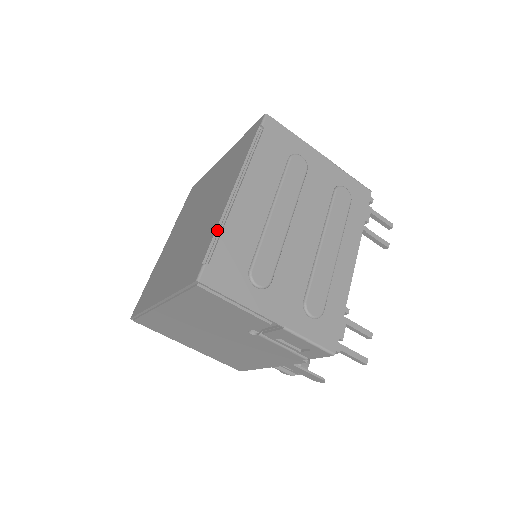
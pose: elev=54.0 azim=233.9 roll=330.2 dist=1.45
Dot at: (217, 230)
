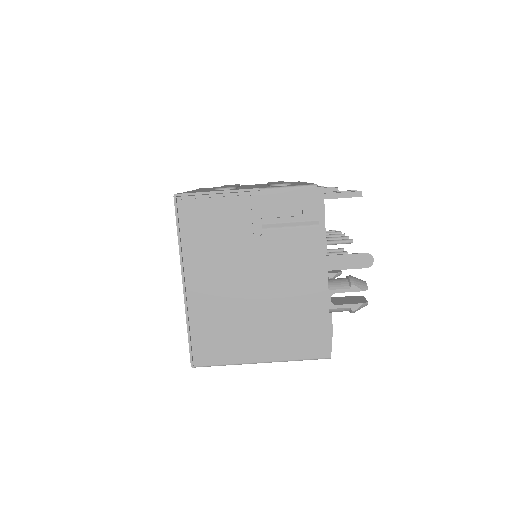
Dot at: occluded
